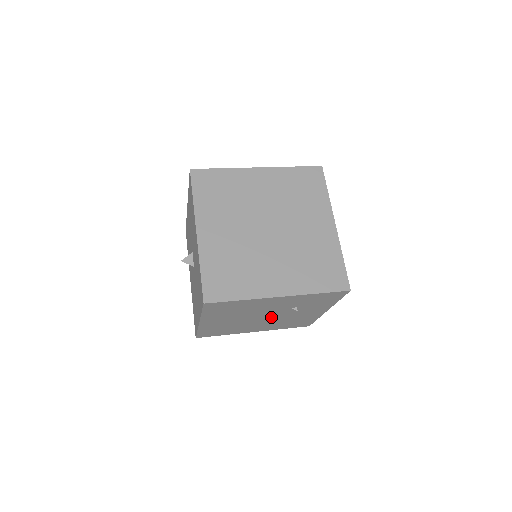
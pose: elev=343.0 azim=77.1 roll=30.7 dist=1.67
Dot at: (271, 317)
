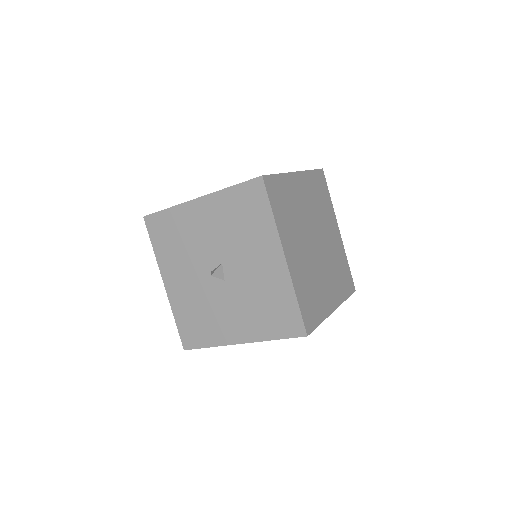
Dot at: occluded
